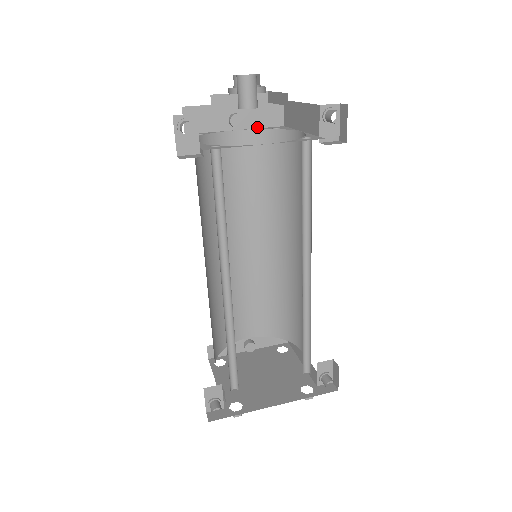
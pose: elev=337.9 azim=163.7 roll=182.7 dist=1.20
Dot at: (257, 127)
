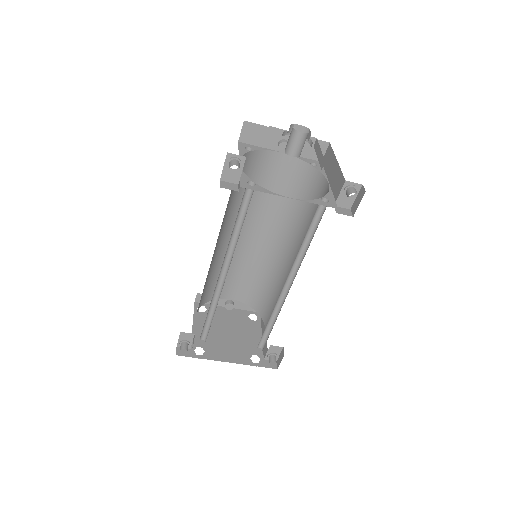
Dot at: occluded
